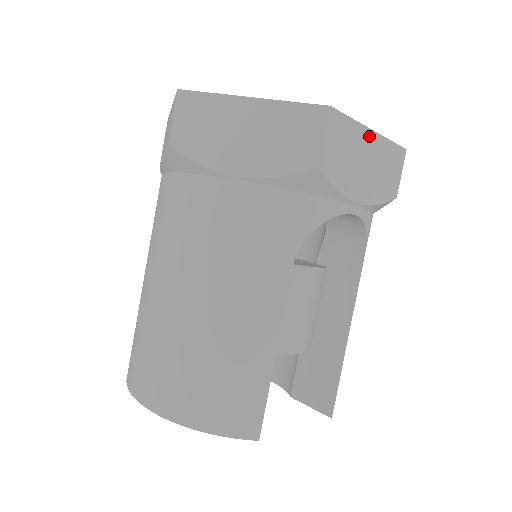
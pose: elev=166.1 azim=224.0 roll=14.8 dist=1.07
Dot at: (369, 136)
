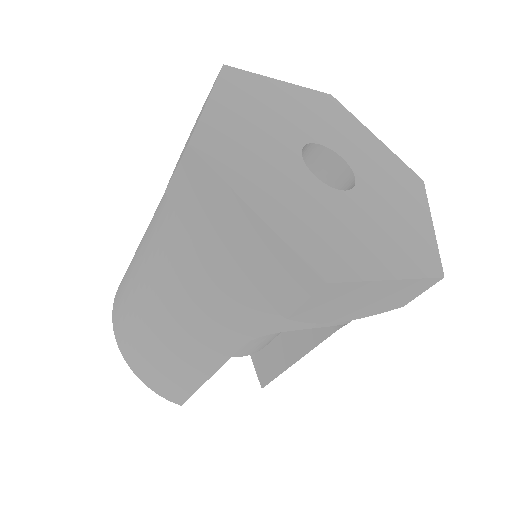
Dot at: (382, 284)
